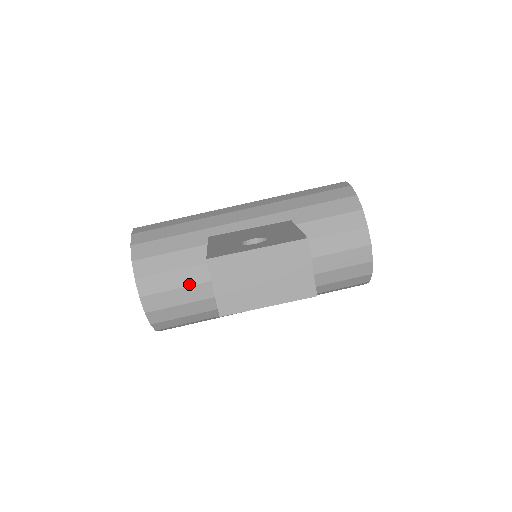
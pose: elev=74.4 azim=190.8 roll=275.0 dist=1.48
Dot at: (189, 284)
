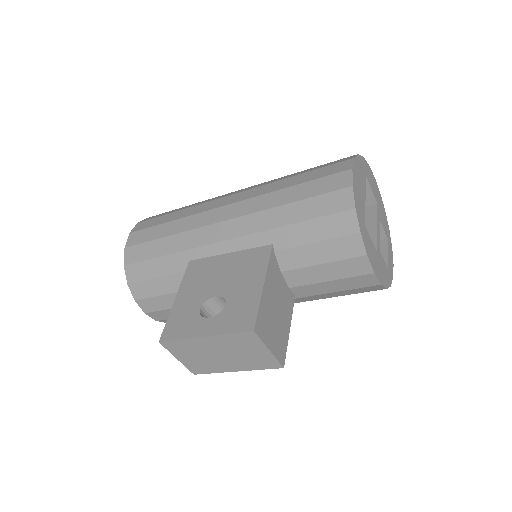
Dot at: occluded
